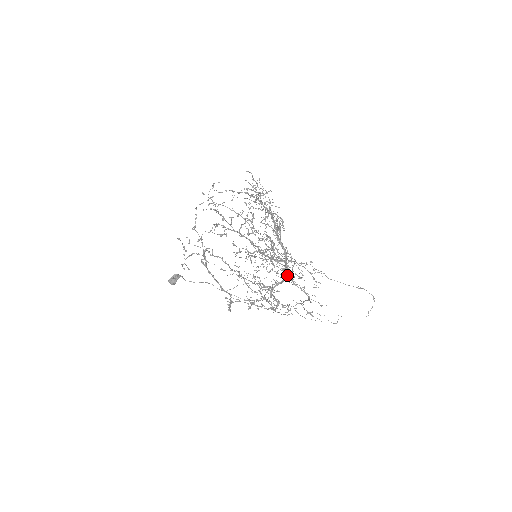
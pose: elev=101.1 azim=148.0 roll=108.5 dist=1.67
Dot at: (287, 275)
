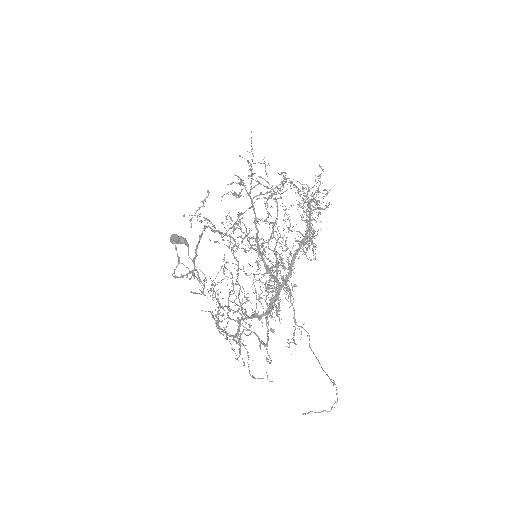
Dot at: (255, 274)
